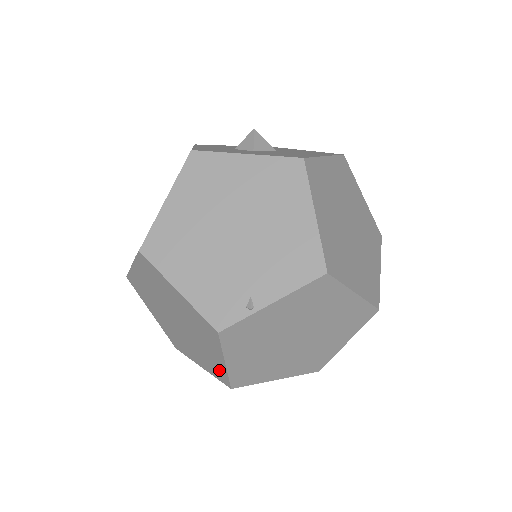
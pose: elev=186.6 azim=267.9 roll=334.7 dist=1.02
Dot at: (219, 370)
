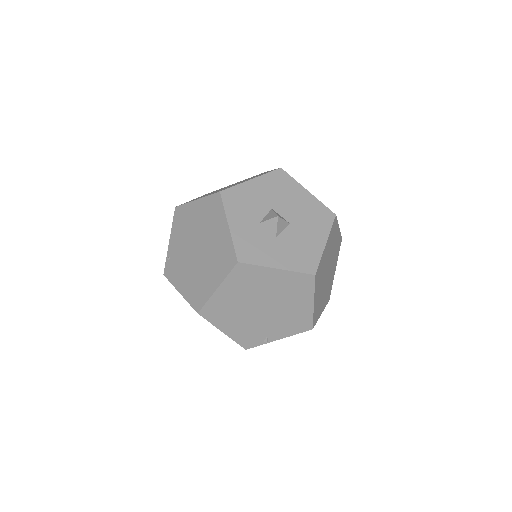
Dot at: occluded
